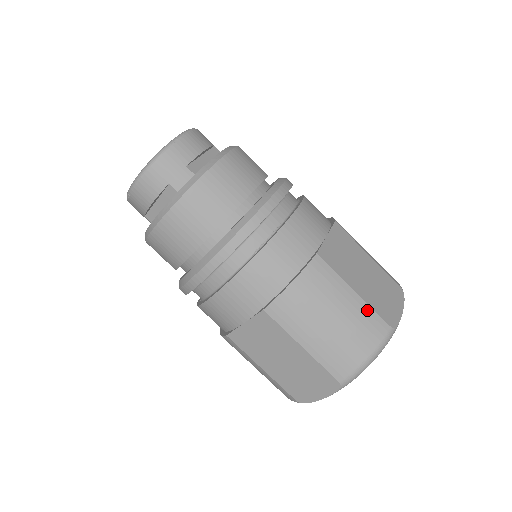
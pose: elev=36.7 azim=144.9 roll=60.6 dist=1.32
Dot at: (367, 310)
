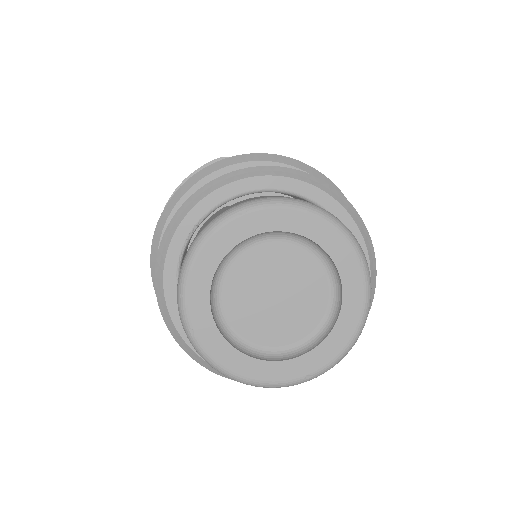
Dot at: occluded
